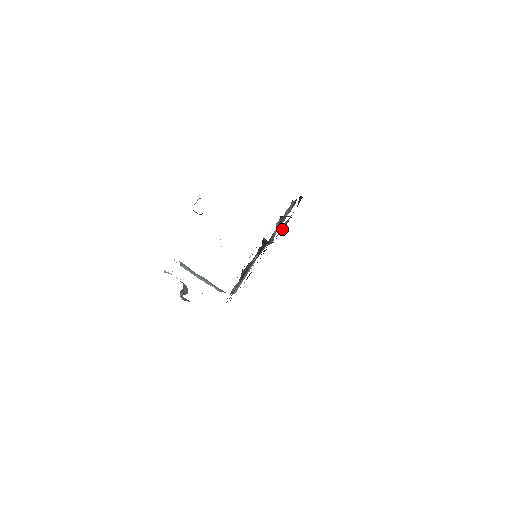
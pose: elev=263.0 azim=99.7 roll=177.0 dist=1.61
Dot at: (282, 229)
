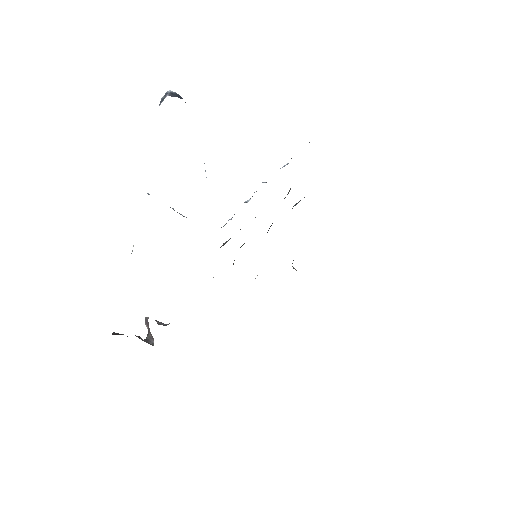
Dot at: occluded
